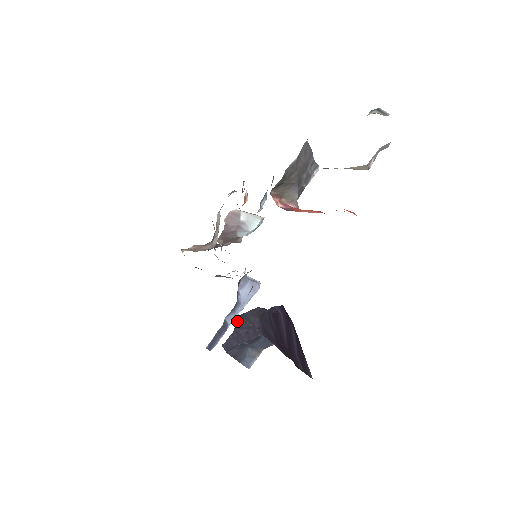
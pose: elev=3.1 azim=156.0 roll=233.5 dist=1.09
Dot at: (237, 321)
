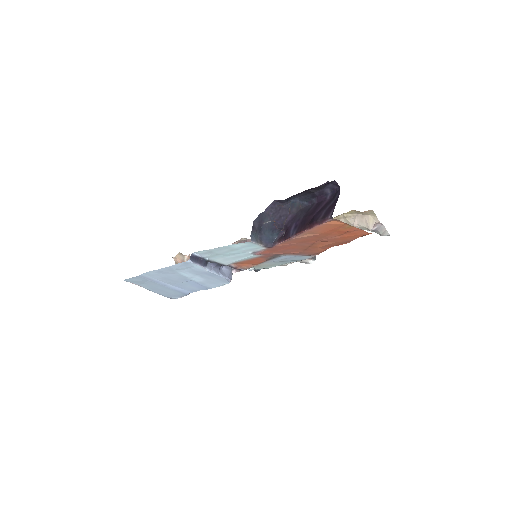
Dot at: (287, 203)
